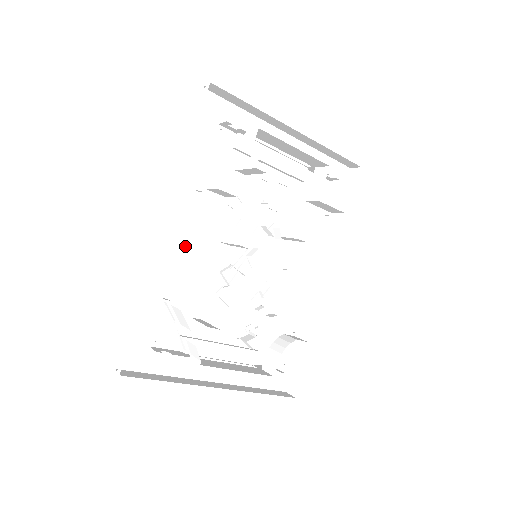
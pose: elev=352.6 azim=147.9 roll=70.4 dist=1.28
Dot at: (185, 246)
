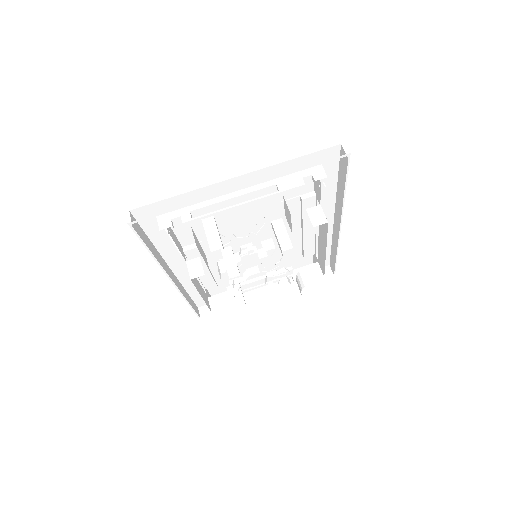
Dot at: occluded
